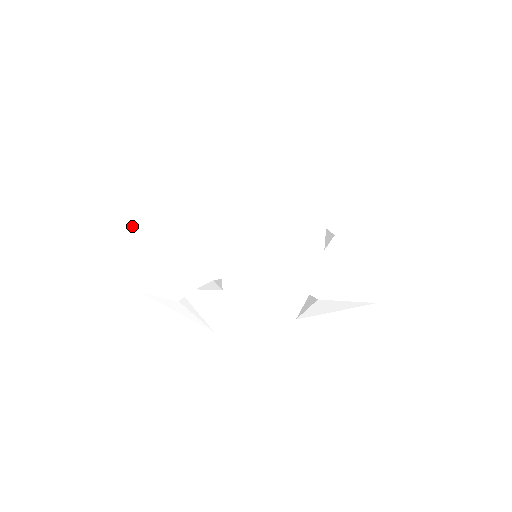
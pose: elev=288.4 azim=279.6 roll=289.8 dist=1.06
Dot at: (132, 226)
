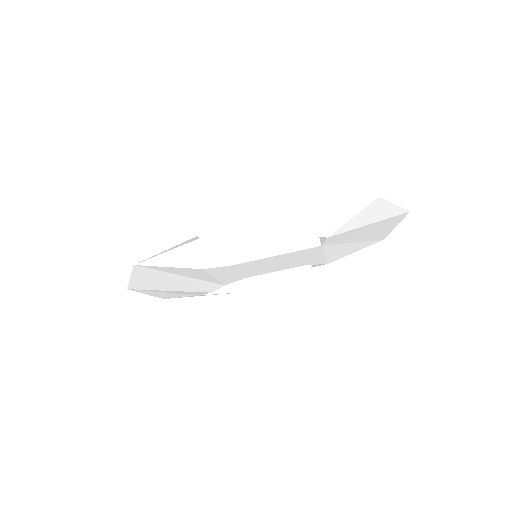
Dot at: (130, 280)
